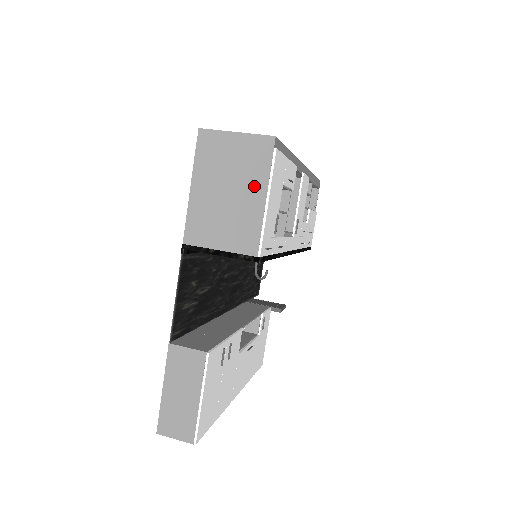
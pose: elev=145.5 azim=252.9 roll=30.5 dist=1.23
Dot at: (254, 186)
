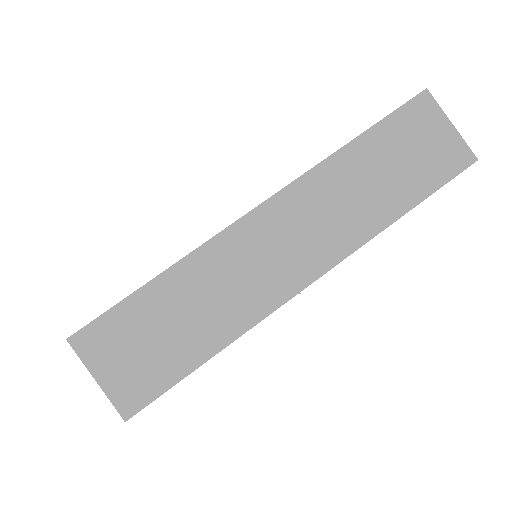
Dot at: occluded
